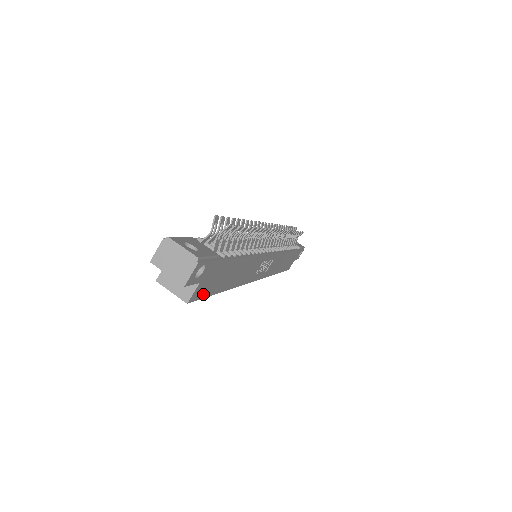
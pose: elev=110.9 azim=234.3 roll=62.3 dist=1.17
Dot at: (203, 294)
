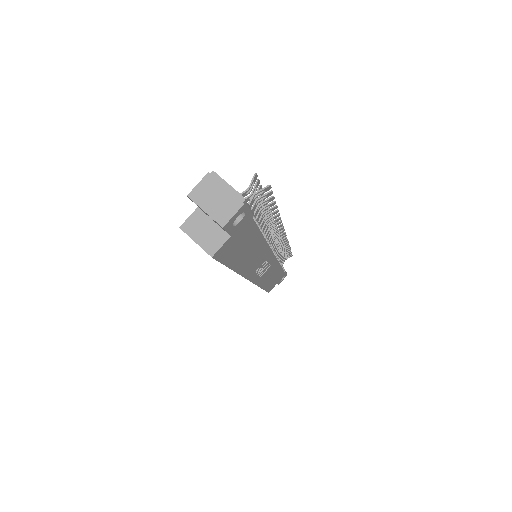
Dot at: (224, 257)
